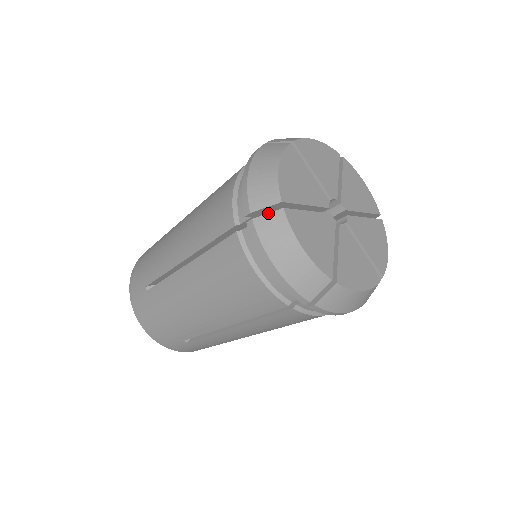
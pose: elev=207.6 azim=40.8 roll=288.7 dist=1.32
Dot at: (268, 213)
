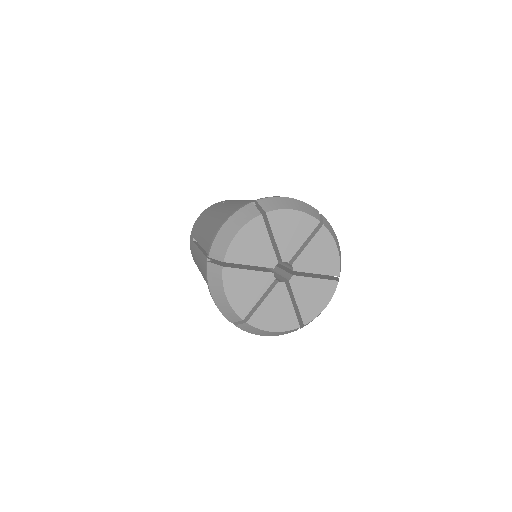
Dot at: (240, 324)
